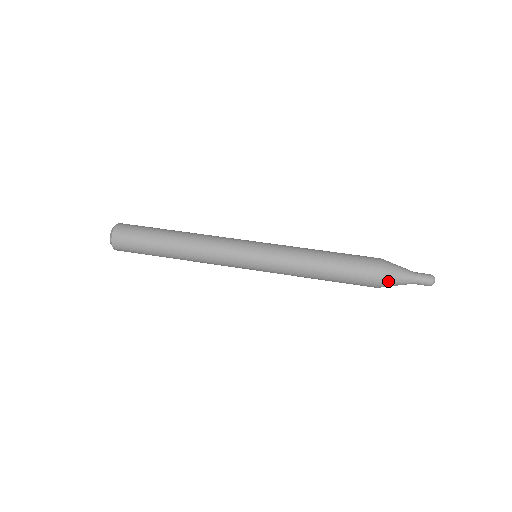
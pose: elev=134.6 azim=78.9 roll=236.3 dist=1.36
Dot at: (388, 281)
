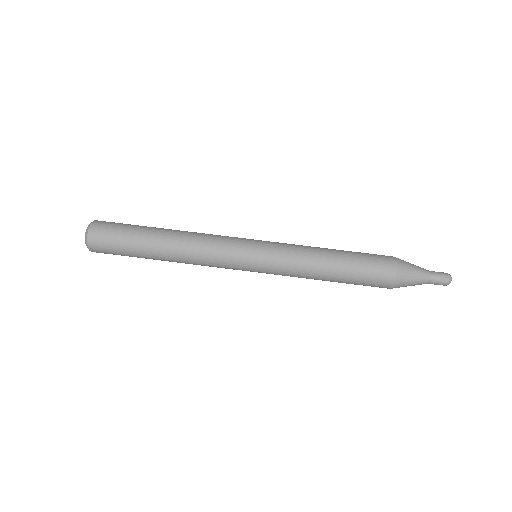
Dot at: occluded
